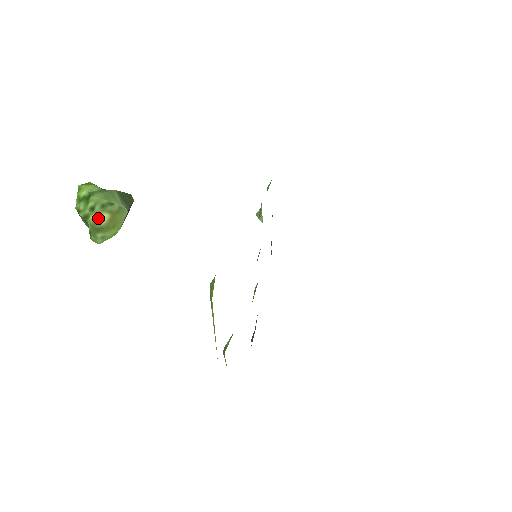
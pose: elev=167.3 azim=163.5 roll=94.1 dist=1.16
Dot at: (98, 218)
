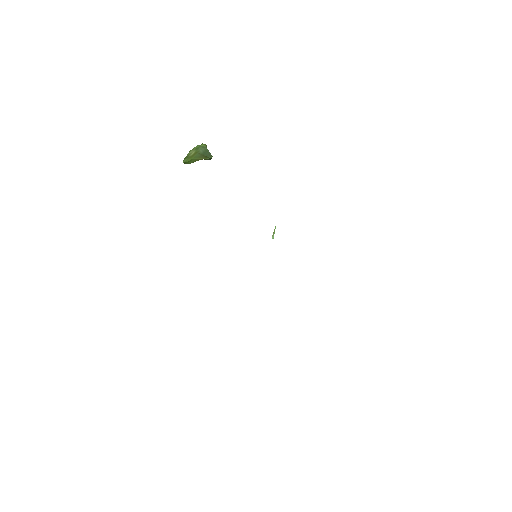
Dot at: (191, 153)
